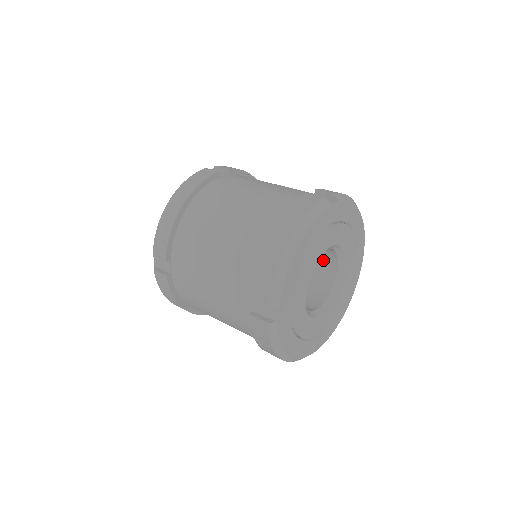
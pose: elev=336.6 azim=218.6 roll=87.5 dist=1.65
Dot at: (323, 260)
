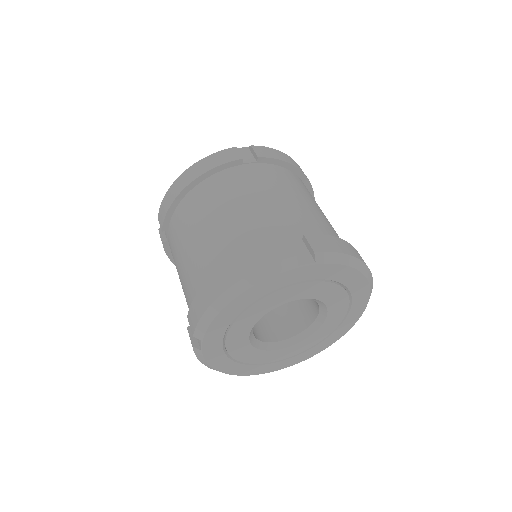
Dot at: occluded
